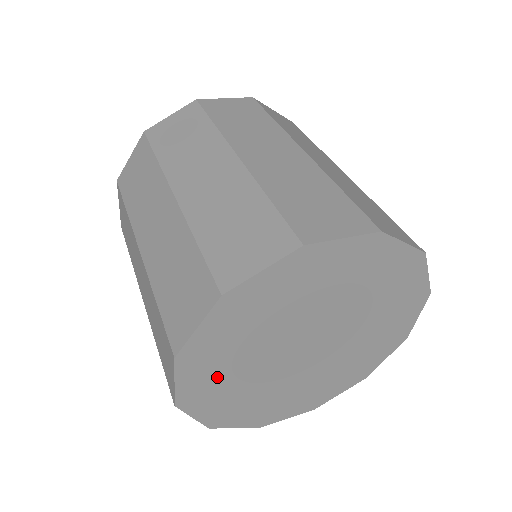
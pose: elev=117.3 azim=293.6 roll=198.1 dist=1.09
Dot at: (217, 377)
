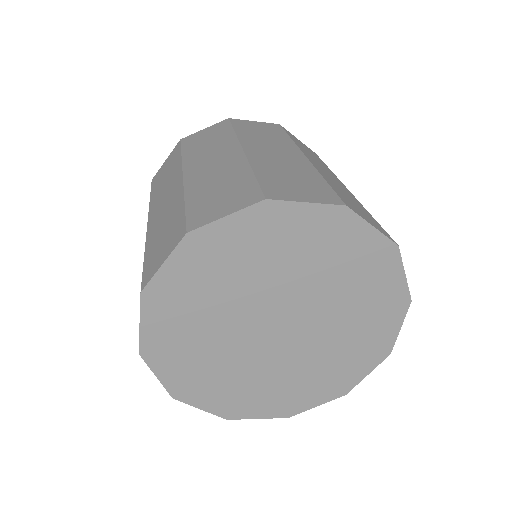
Dot at: (182, 332)
